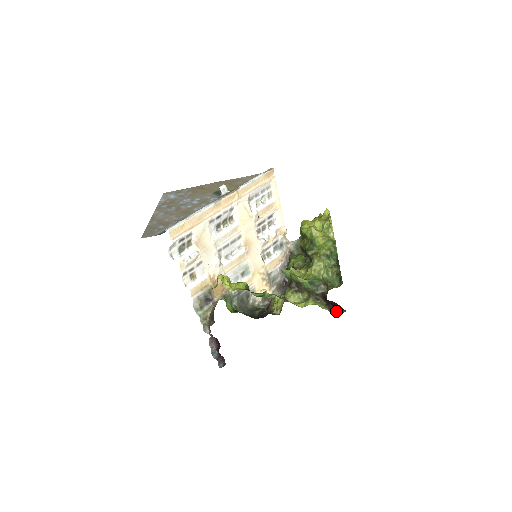
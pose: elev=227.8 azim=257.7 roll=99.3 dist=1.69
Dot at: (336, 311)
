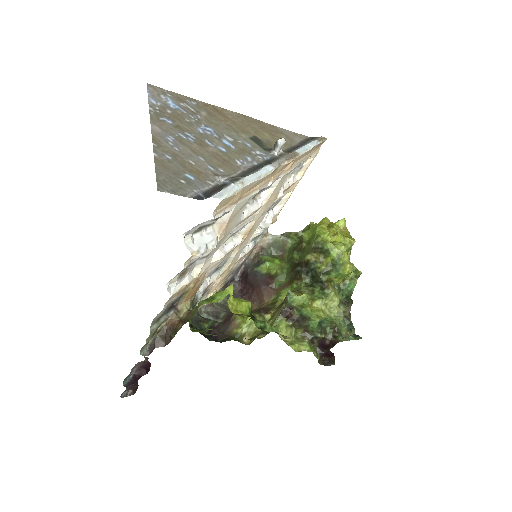
Dot at: (322, 361)
